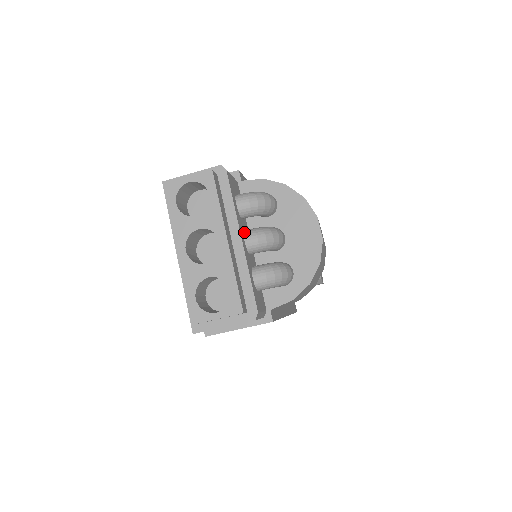
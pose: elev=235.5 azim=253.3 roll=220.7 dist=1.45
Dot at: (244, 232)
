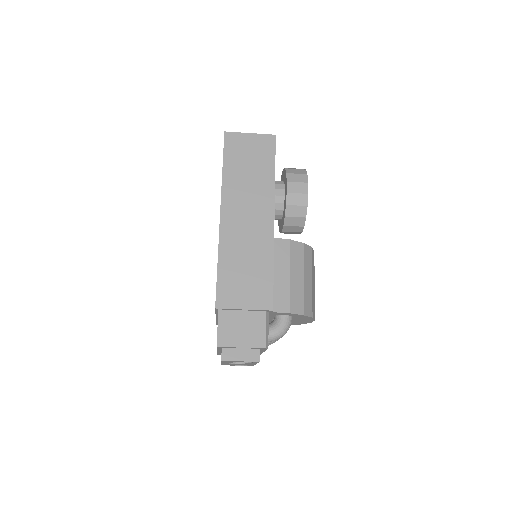
Dot at: occluded
